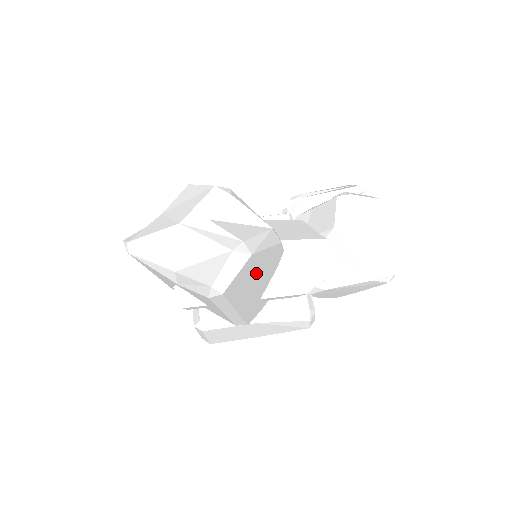
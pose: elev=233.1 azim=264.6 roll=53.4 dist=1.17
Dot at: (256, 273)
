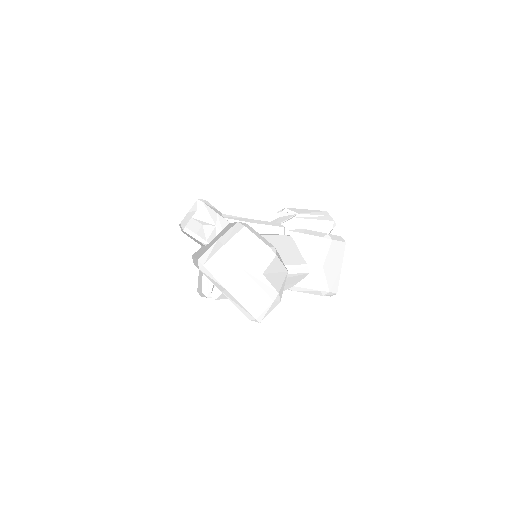
Dot at: occluded
